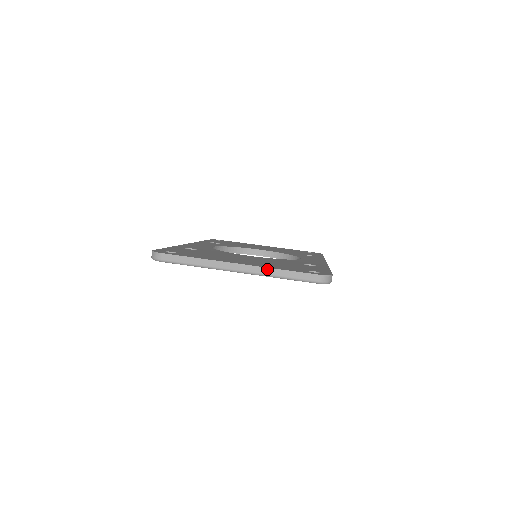
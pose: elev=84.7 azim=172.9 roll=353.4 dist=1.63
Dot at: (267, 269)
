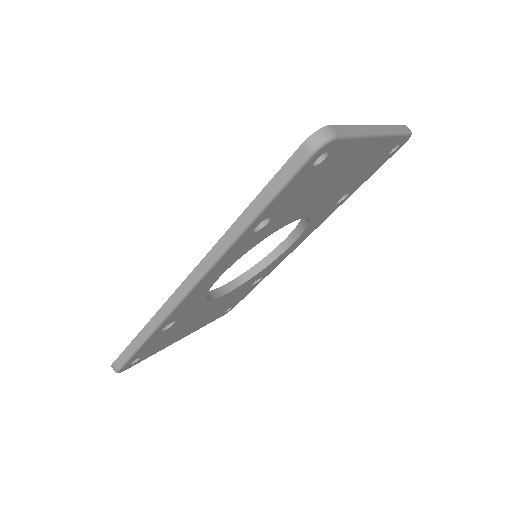
Dot at: (388, 126)
